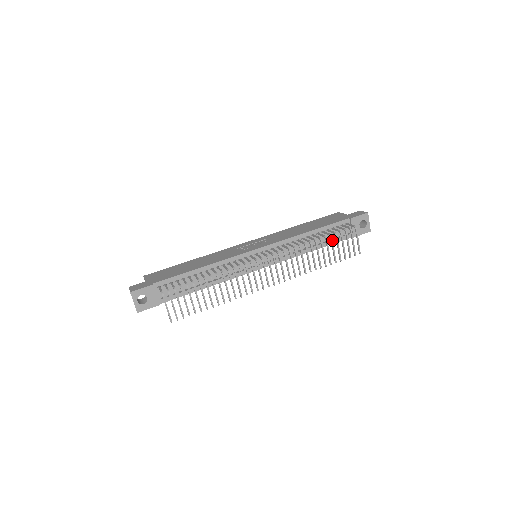
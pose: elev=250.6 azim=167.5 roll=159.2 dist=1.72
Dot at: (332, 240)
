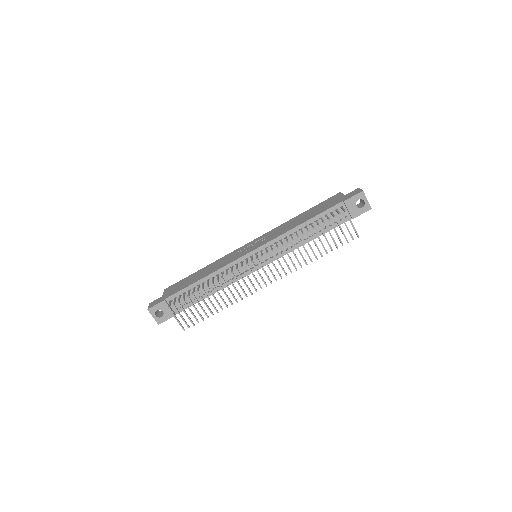
Dot at: (322, 230)
